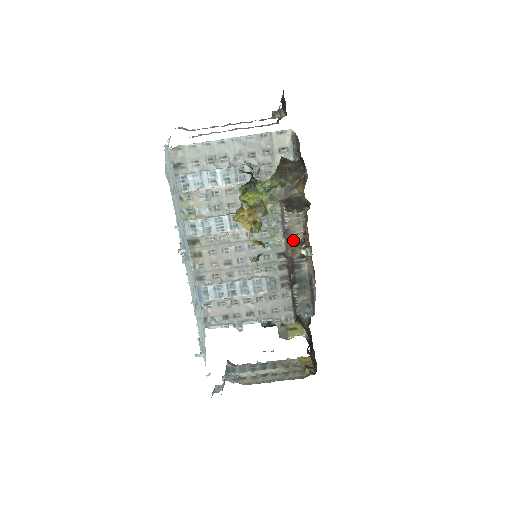
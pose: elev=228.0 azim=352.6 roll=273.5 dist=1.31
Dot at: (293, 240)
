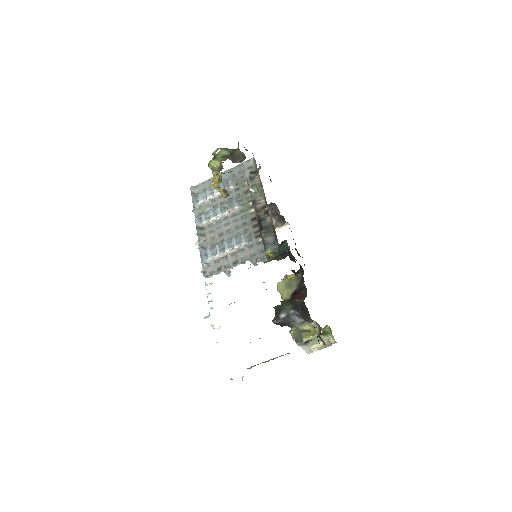
Dot at: (259, 206)
